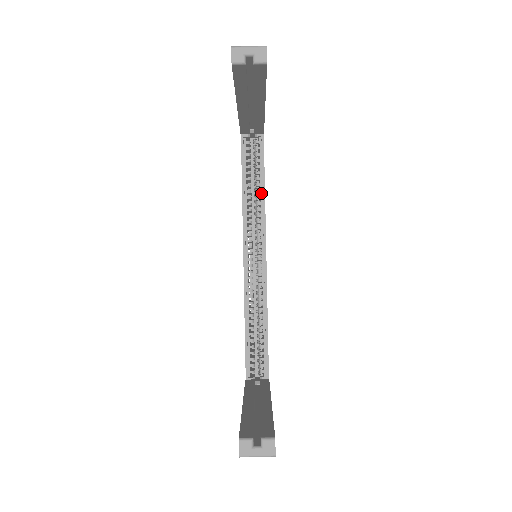
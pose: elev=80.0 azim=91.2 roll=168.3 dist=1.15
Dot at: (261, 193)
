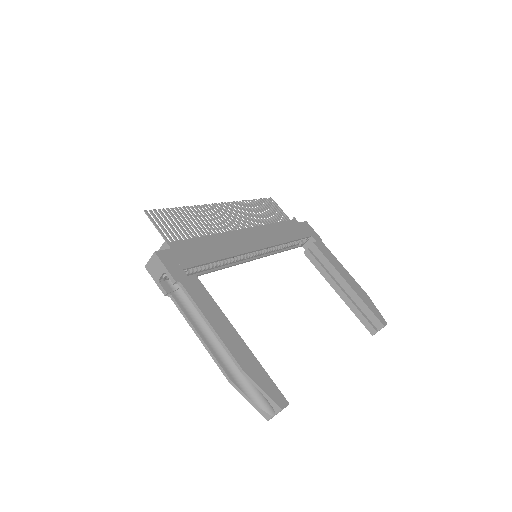
Dot at: (223, 259)
